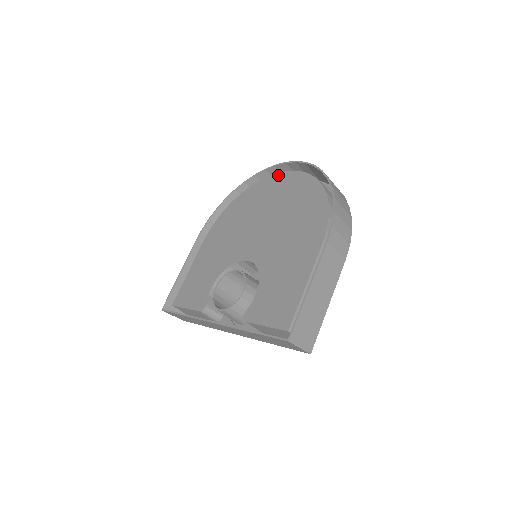
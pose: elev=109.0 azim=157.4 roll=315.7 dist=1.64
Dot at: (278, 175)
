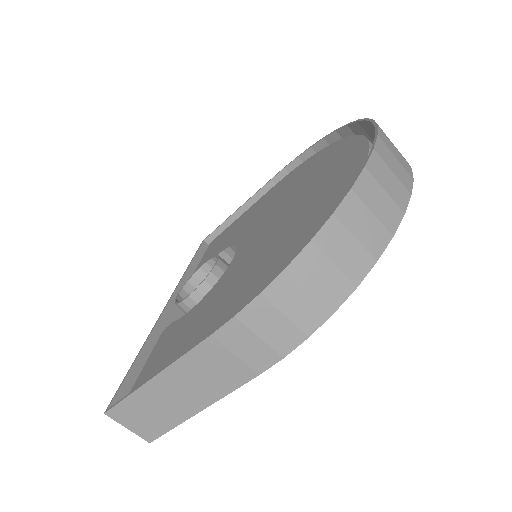
Dot at: (361, 143)
